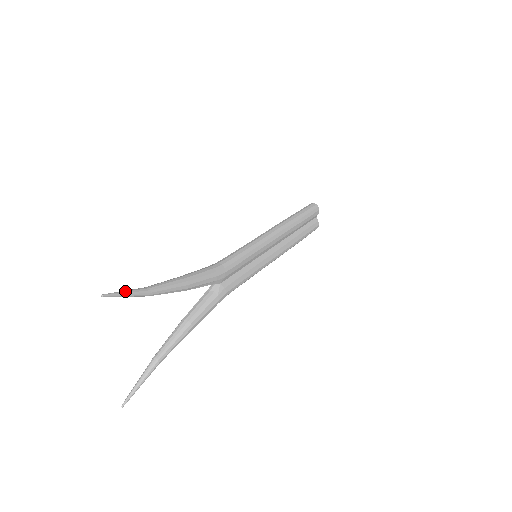
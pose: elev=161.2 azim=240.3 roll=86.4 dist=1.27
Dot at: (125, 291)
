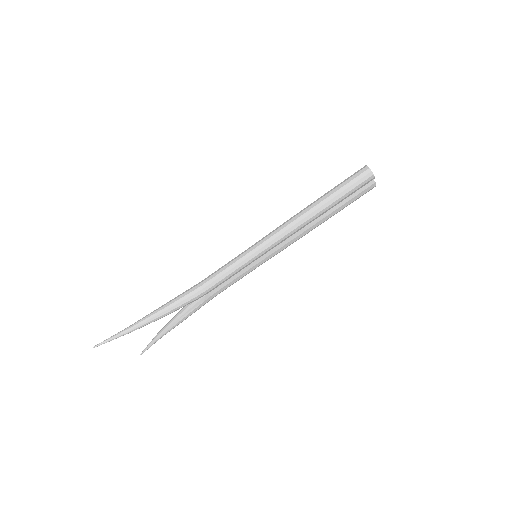
Dot at: (110, 339)
